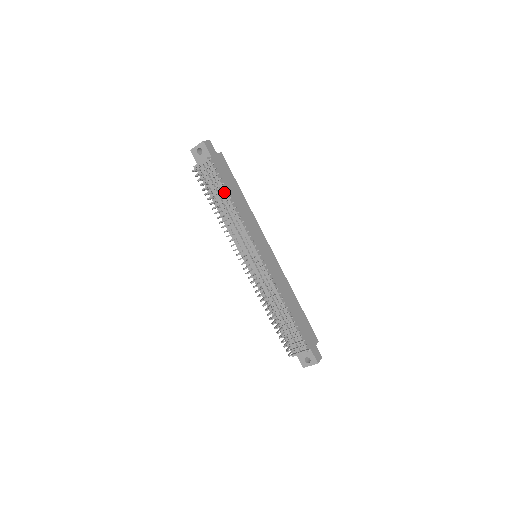
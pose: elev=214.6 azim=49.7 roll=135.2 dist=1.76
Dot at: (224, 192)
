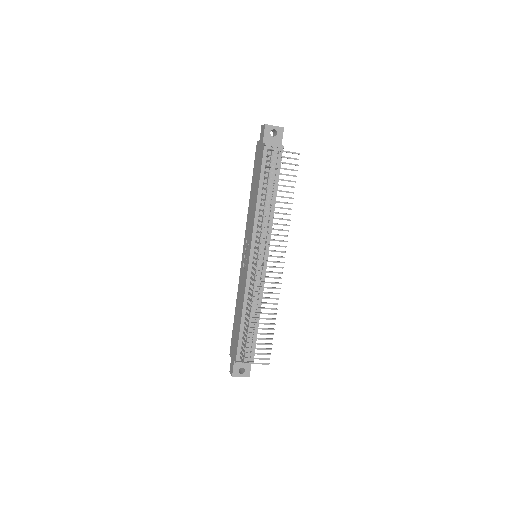
Dot at: occluded
